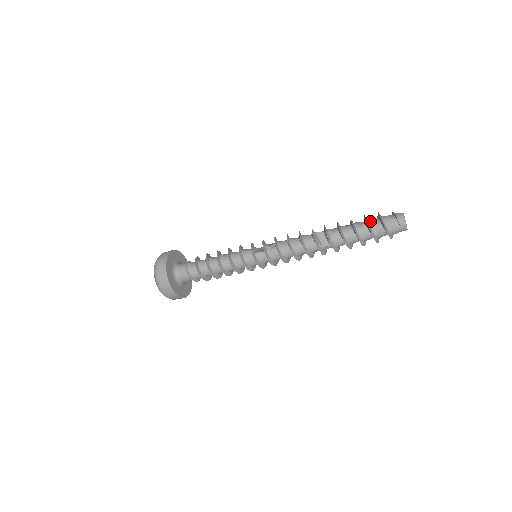
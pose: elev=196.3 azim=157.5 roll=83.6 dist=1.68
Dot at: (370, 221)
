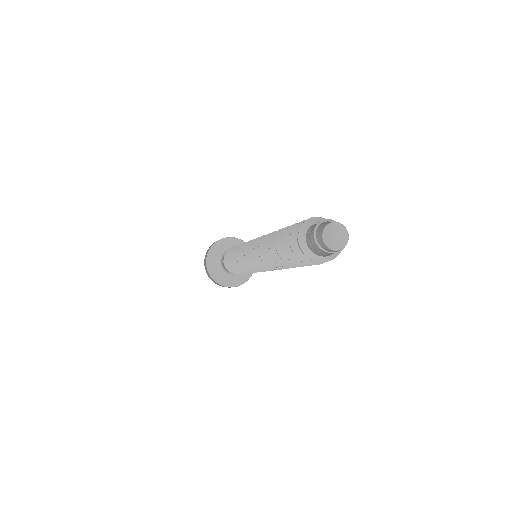
Dot at: occluded
